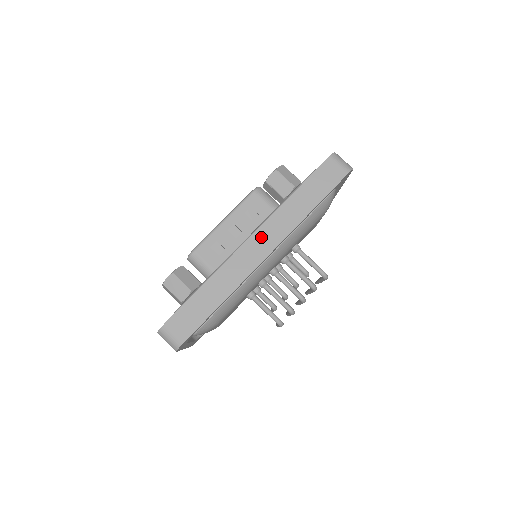
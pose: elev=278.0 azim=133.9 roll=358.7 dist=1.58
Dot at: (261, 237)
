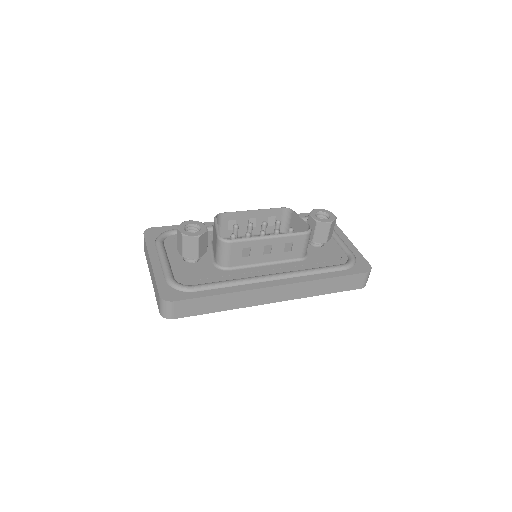
Dot at: (283, 290)
